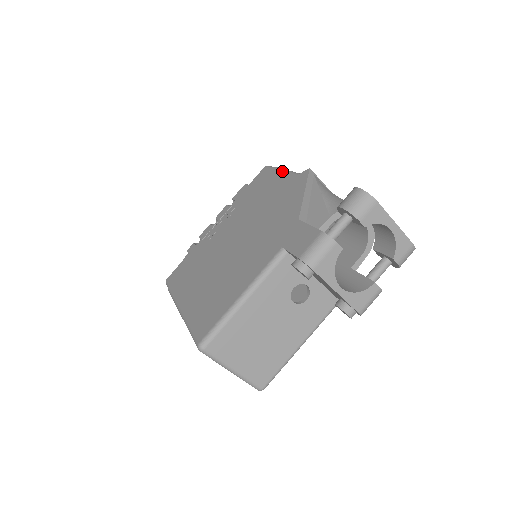
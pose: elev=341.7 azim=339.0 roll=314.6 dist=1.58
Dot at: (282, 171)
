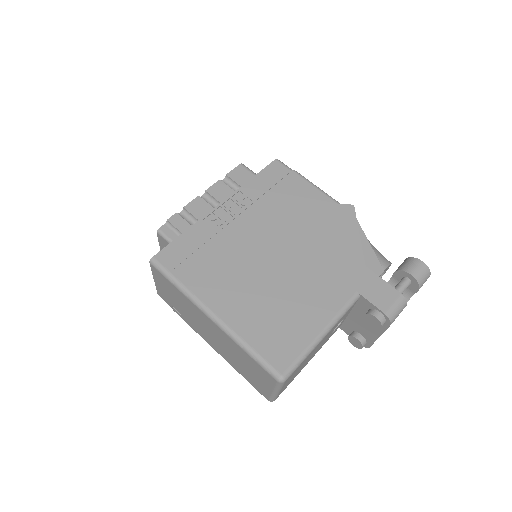
Dot at: (313, 185)
